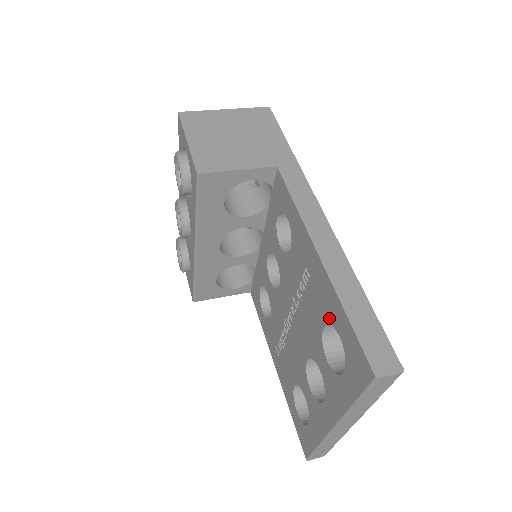
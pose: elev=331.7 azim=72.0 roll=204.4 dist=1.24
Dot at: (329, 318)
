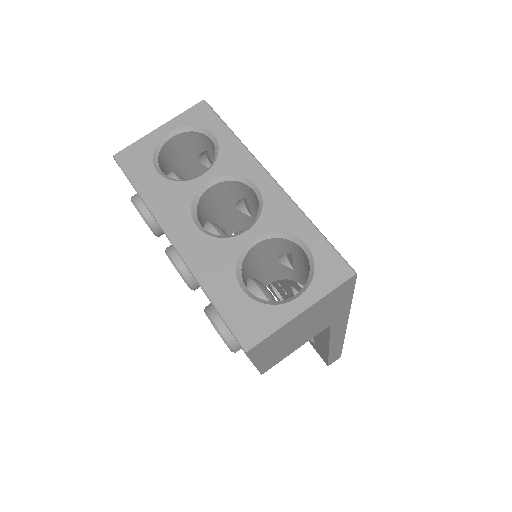
Dot at: (314, 339)
